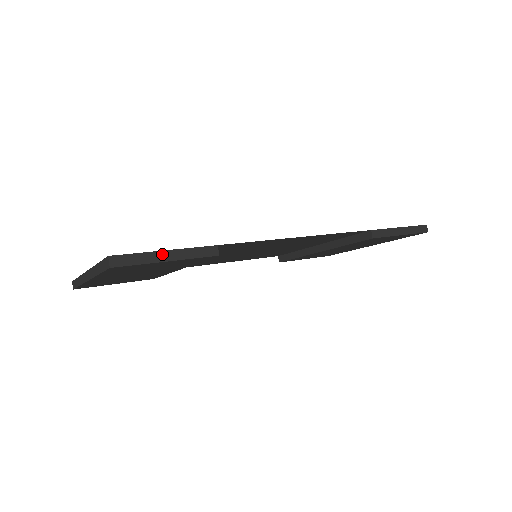
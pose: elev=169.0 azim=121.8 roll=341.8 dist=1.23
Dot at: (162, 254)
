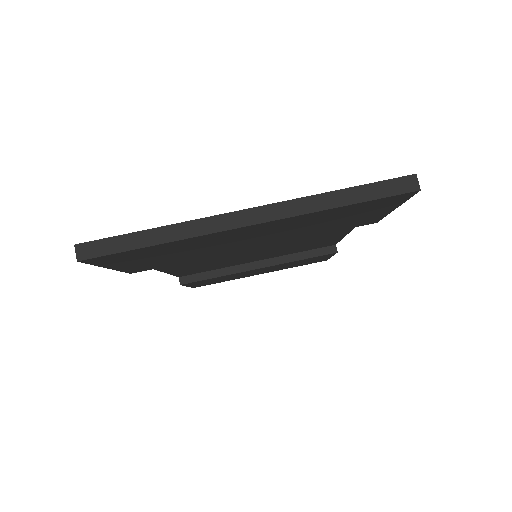
Dot at: occluded
